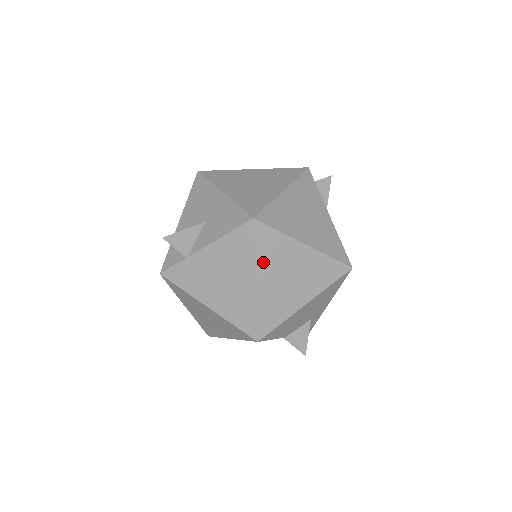
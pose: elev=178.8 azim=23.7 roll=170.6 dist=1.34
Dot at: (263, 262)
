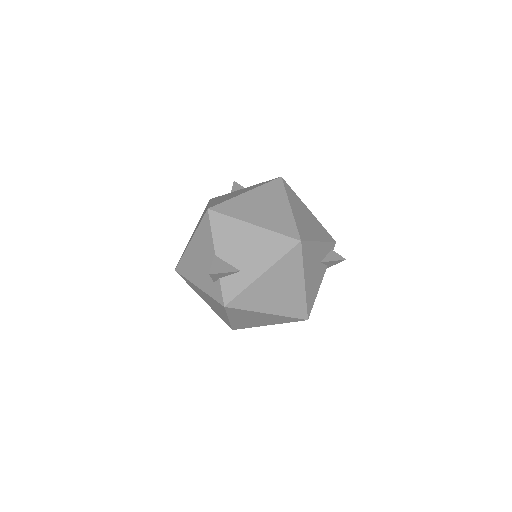
Dot at: (261, 190)
